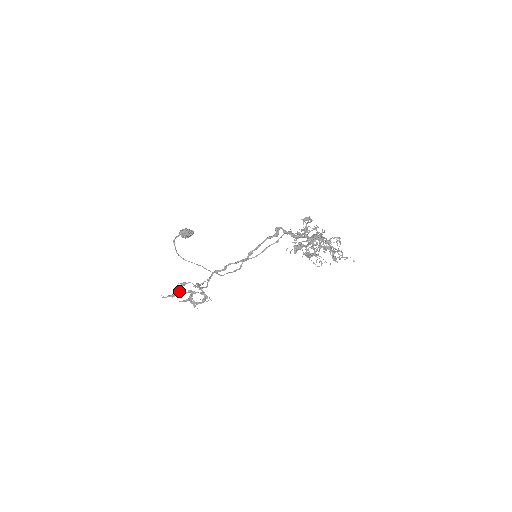
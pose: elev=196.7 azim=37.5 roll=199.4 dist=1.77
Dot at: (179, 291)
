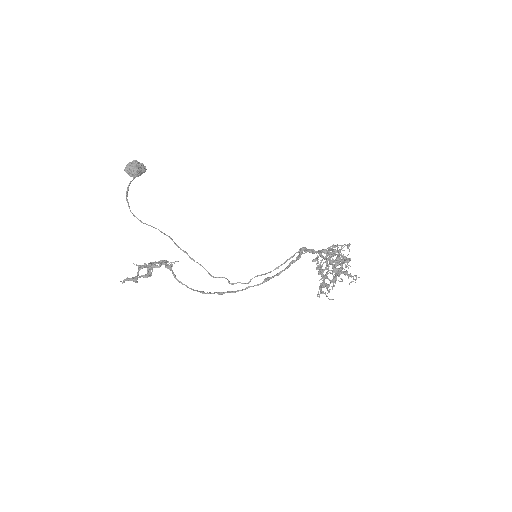
Dot at: (139, 269)
